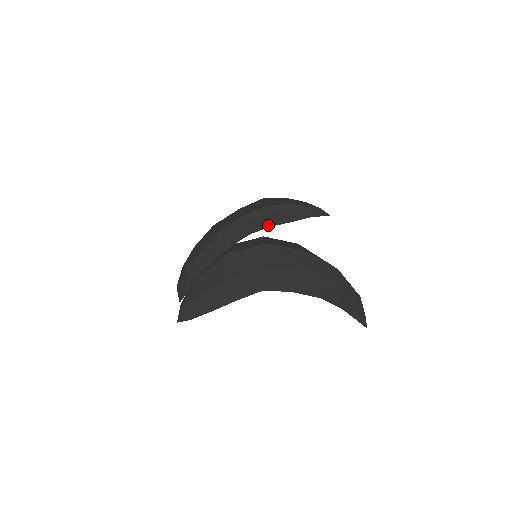
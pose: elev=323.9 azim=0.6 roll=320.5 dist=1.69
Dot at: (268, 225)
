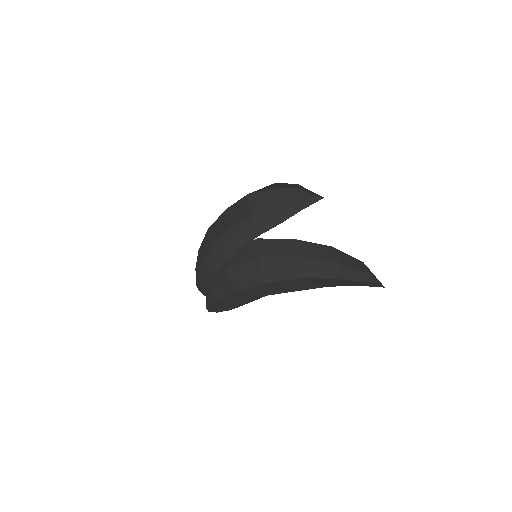
Dot at: (256, 235)
